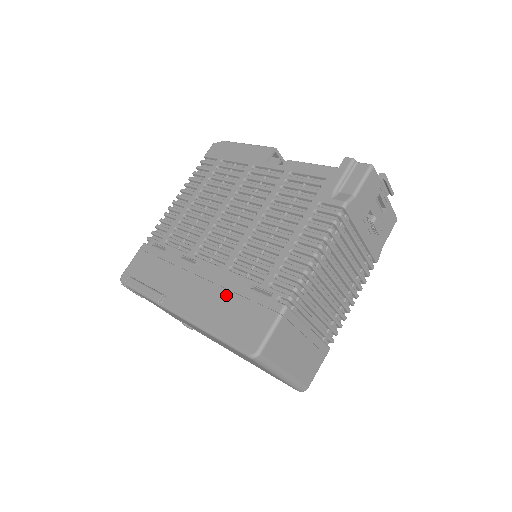
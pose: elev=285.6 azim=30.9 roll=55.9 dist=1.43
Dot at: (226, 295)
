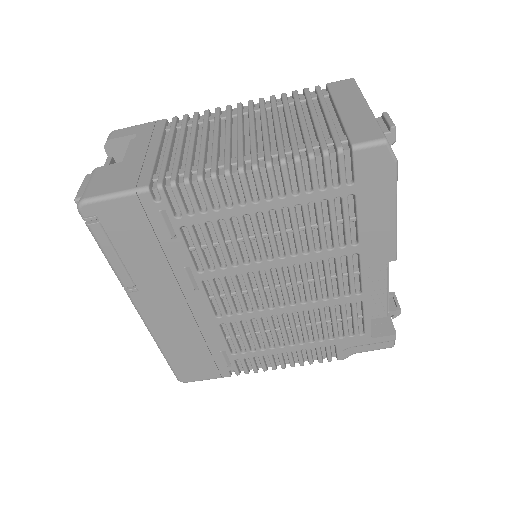
Dot at: (198, 340)
